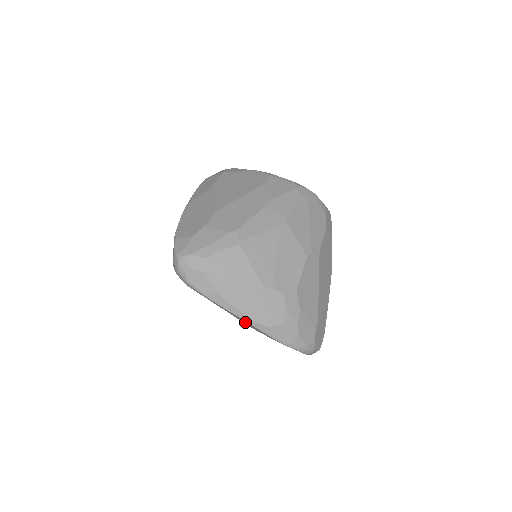
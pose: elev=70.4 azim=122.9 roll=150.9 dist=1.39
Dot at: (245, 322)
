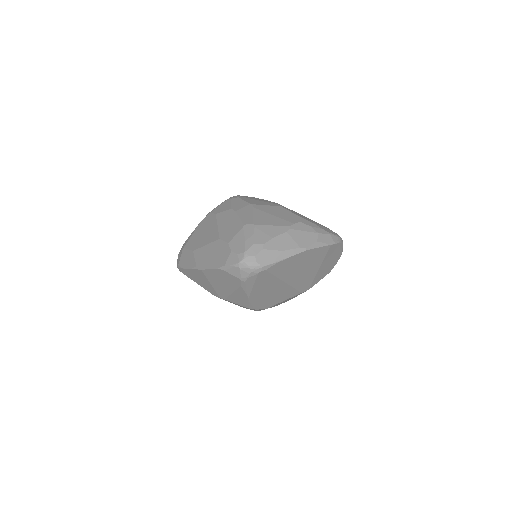
Dot at: (303, 269)
